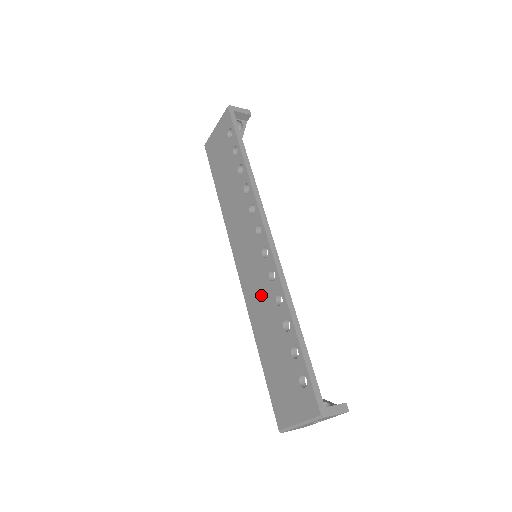
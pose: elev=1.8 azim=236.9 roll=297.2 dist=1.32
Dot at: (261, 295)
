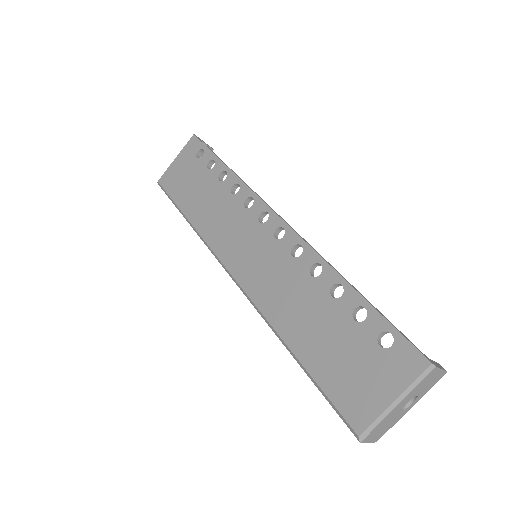
Dot at: (283, 281)
